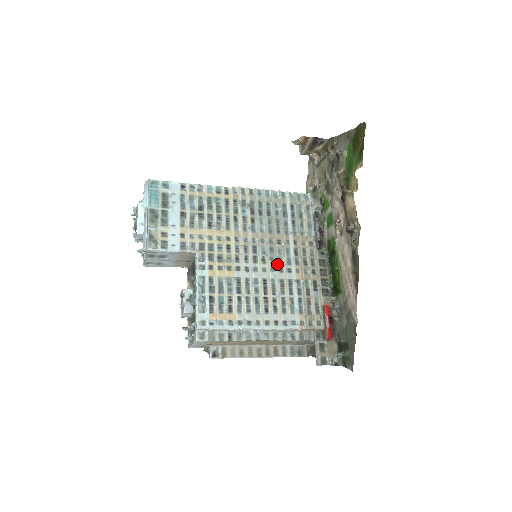
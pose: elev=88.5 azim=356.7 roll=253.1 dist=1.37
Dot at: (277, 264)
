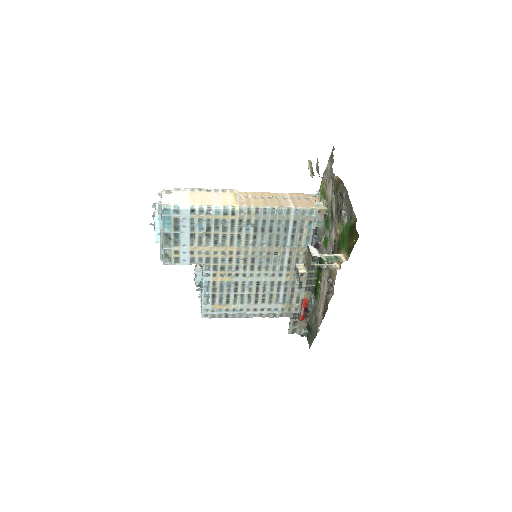
Dot at: (271, 271)
